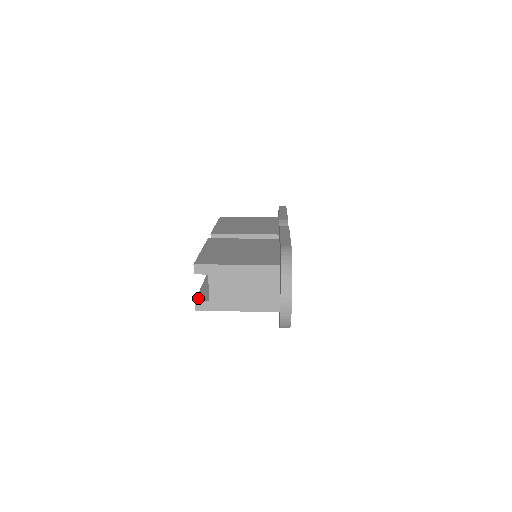
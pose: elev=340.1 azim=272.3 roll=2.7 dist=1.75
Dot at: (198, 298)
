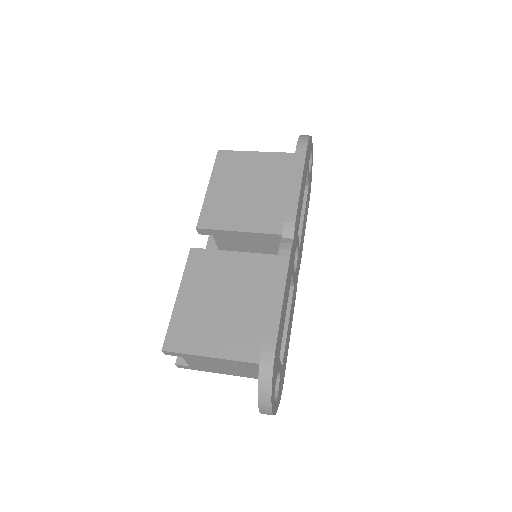
Dot at: (179, 357)
